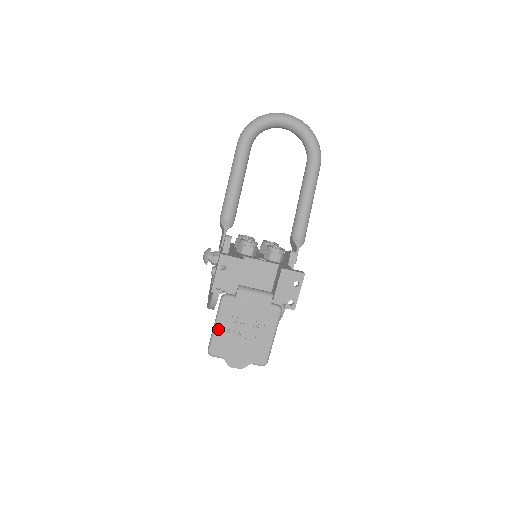
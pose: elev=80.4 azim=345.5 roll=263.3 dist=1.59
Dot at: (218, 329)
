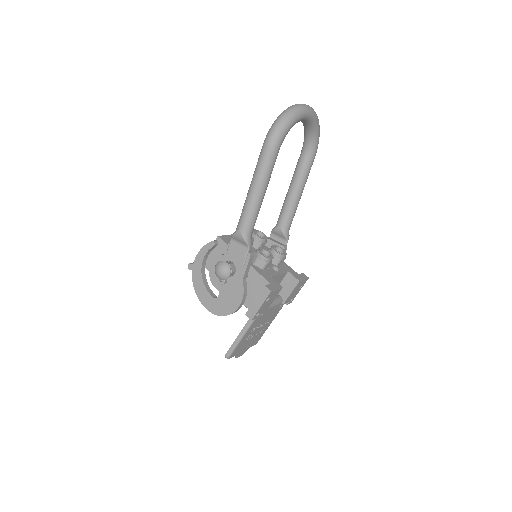
Dot at: (242, 340)
